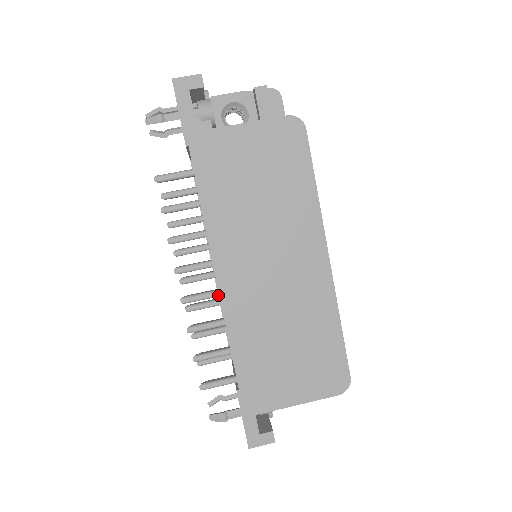
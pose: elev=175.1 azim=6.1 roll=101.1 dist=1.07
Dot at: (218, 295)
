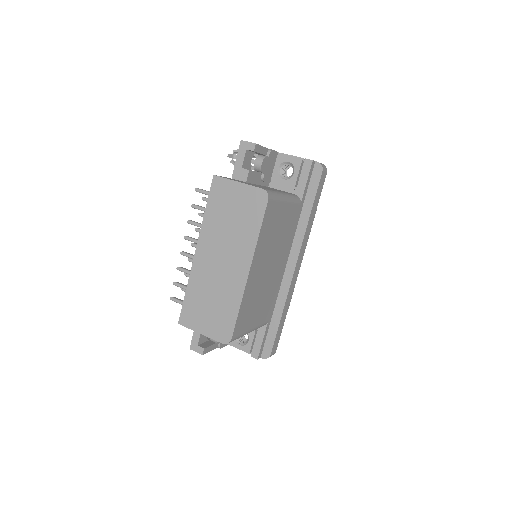
Dot at: occluded
